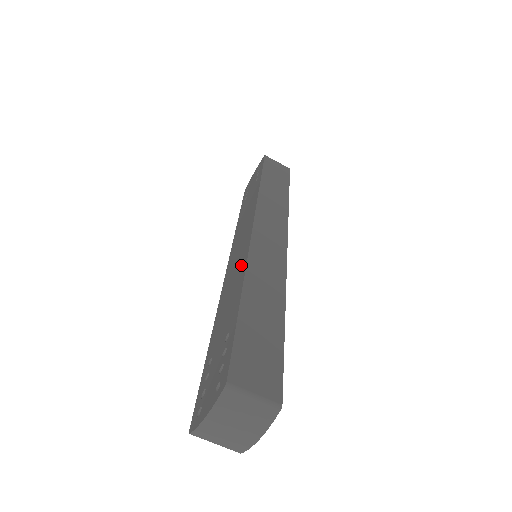
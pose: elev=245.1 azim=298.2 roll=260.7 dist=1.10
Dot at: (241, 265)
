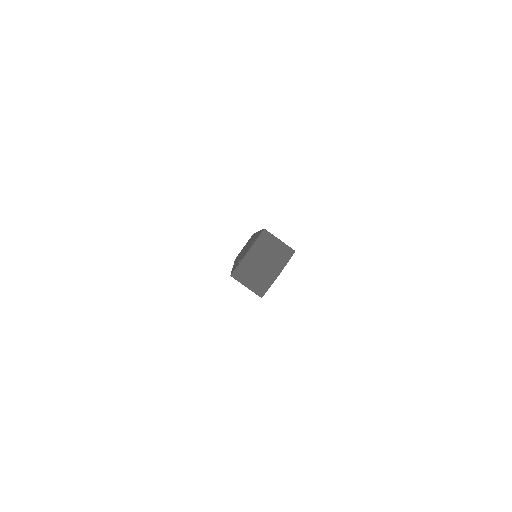
Dot at: (253, 238)
